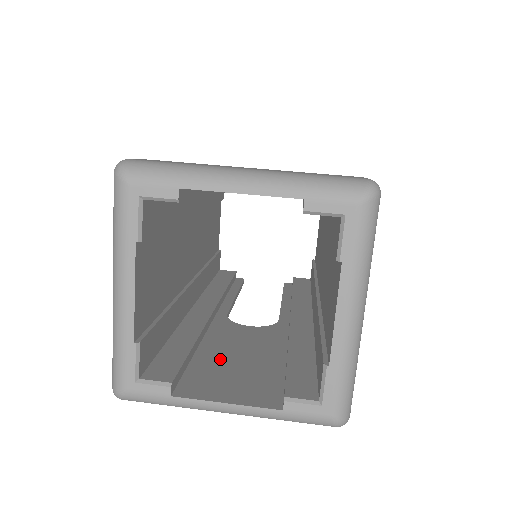
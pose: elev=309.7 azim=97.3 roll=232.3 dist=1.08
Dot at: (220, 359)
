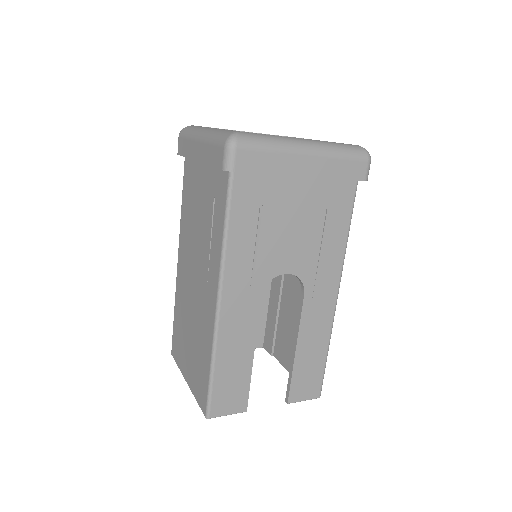
Dot at: (280, 200)
